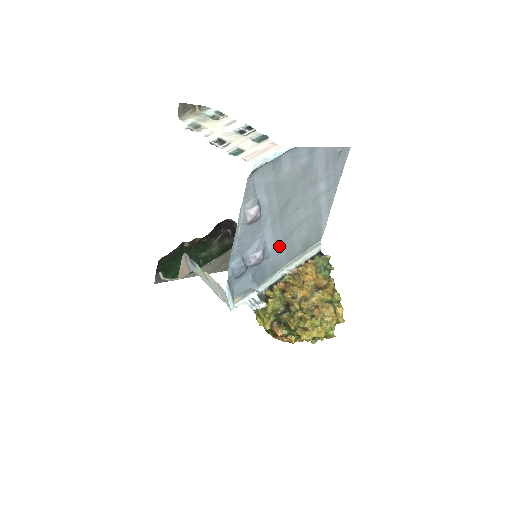
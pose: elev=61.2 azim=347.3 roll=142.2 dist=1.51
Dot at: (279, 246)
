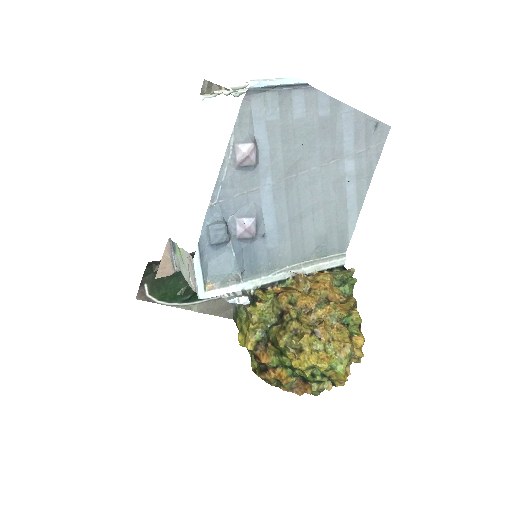
Dot at: (282, 229)
